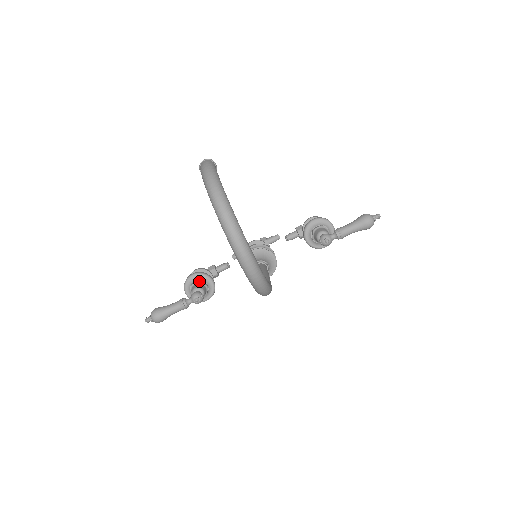
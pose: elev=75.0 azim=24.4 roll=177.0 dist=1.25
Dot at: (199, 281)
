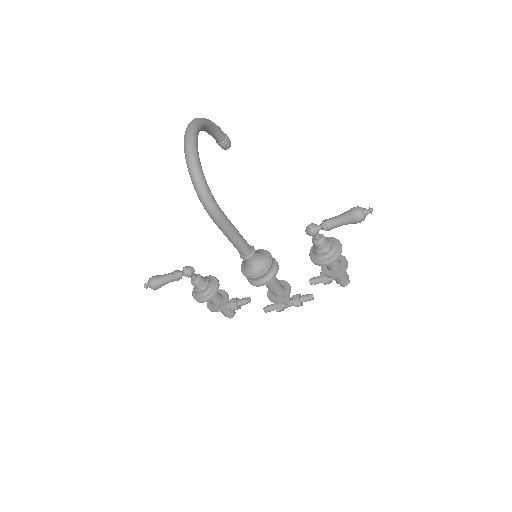
Dot at: (205, 277)
